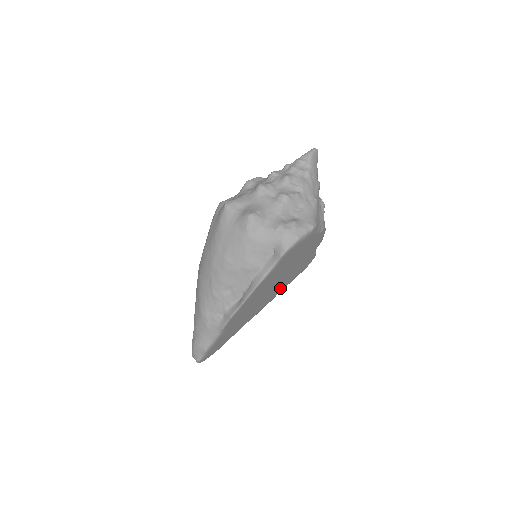
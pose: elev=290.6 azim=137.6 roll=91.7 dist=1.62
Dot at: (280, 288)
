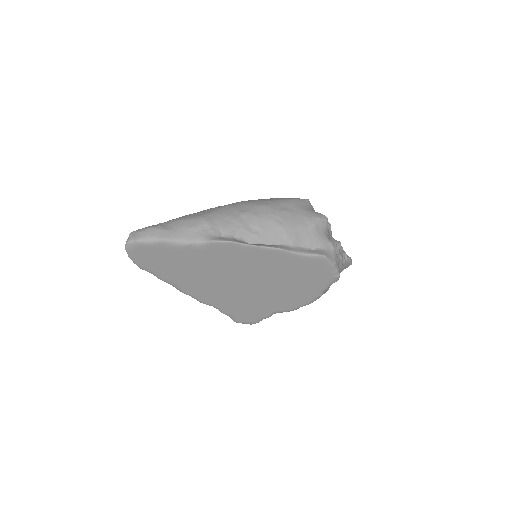
Dot at: (226, 301)
